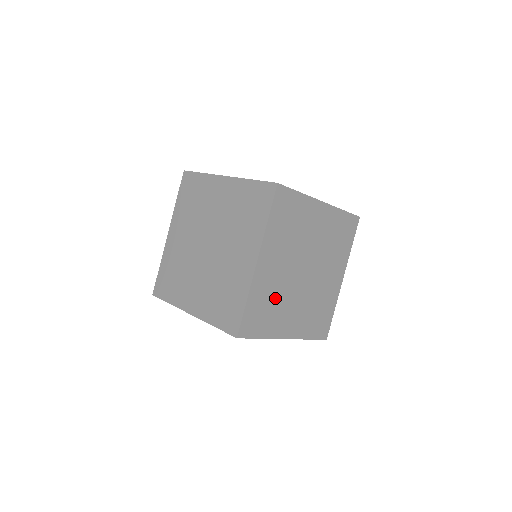
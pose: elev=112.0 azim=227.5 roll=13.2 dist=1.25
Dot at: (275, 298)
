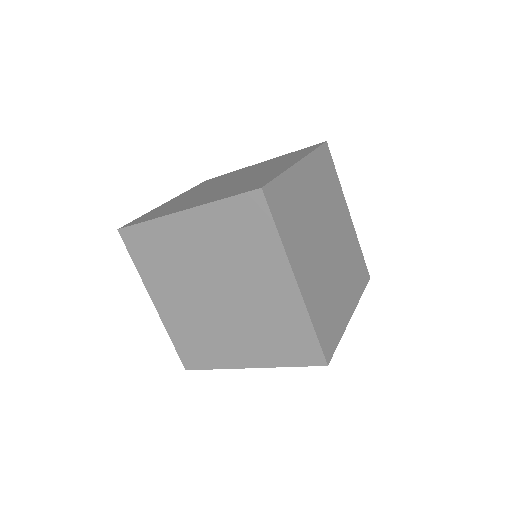
Dot at: (326, 295)
